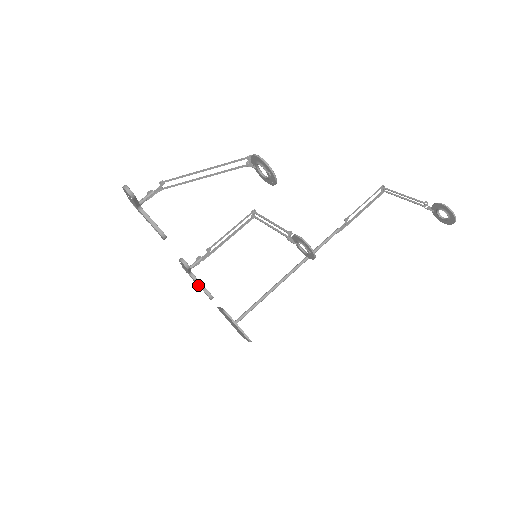
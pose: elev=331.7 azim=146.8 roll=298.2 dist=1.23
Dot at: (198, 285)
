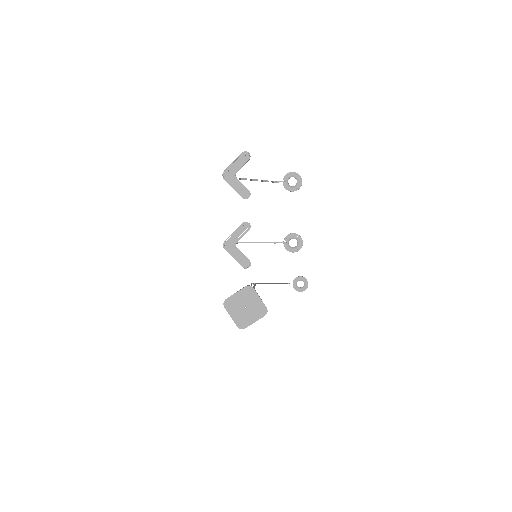
Dot at: (236, 258)
